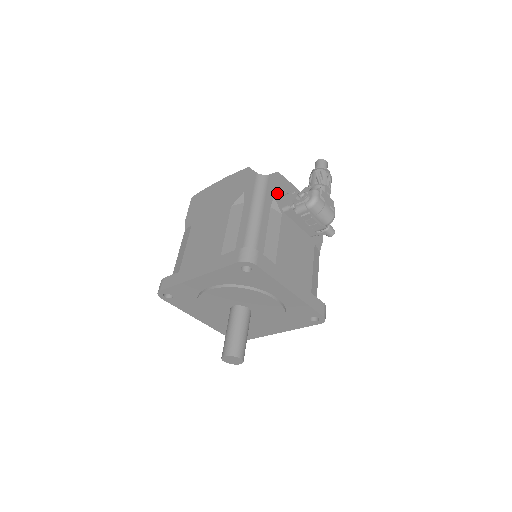
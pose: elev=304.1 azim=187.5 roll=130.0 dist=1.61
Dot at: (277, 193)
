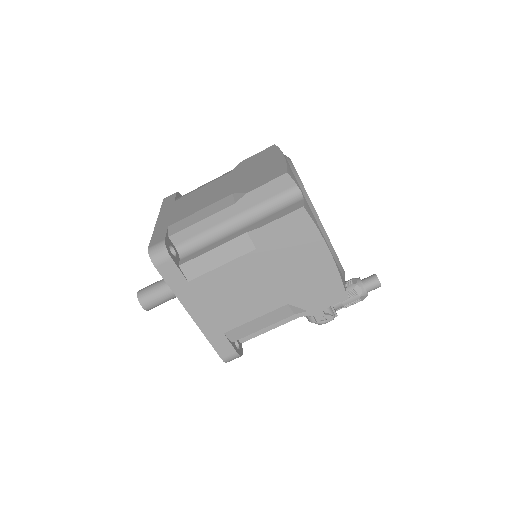
Dot at: (320, 308)
